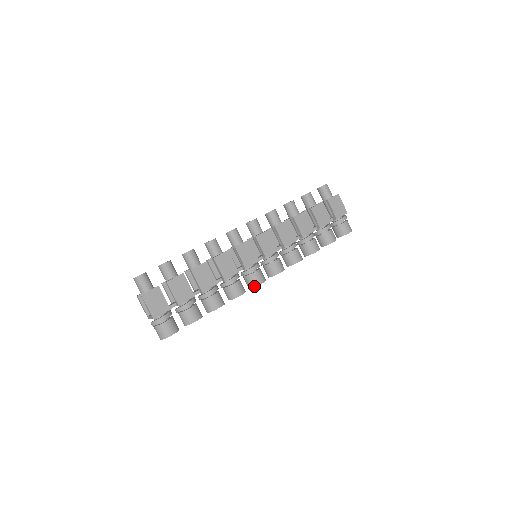
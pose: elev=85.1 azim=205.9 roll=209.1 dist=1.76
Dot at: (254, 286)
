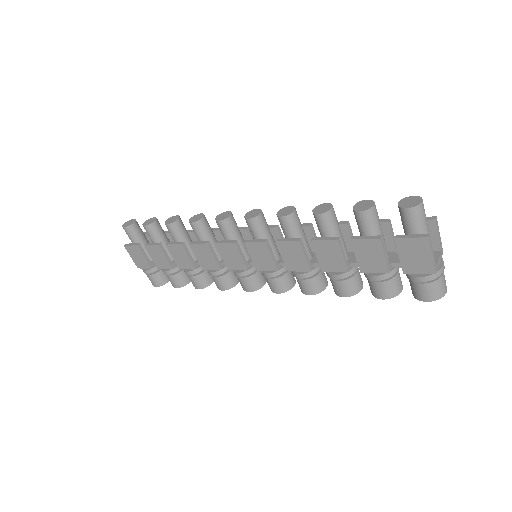
Dot at: occluded
